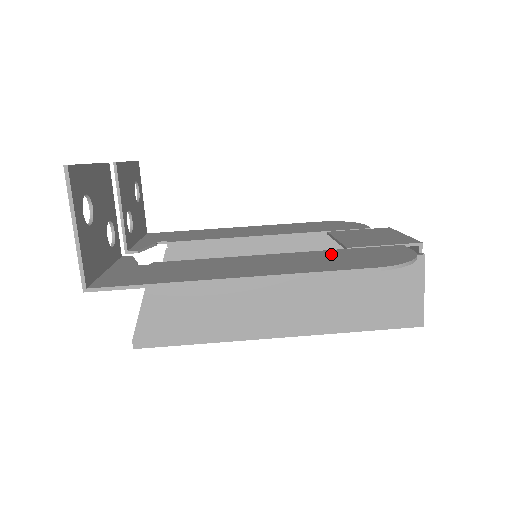
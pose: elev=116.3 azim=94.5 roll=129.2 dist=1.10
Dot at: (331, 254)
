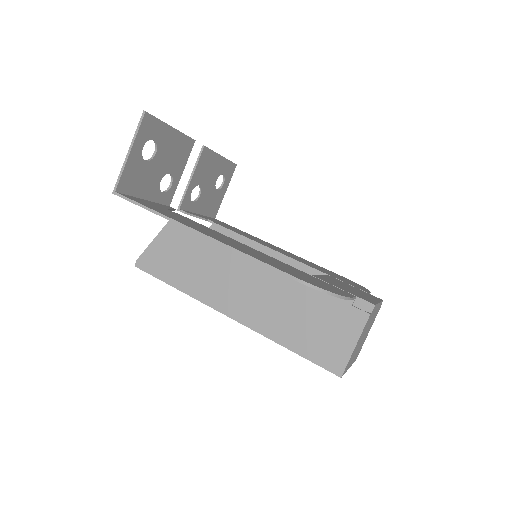
Dot at: (290, 267)
